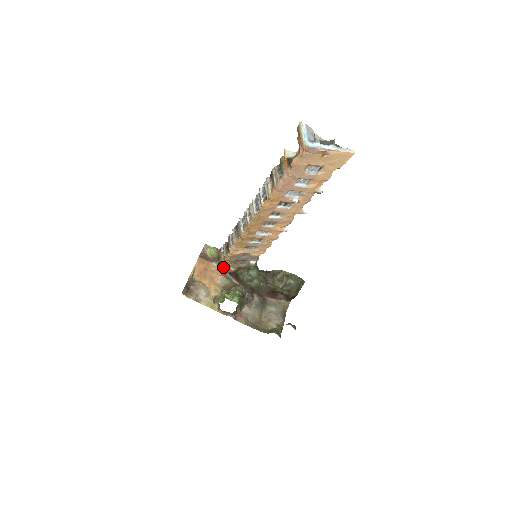
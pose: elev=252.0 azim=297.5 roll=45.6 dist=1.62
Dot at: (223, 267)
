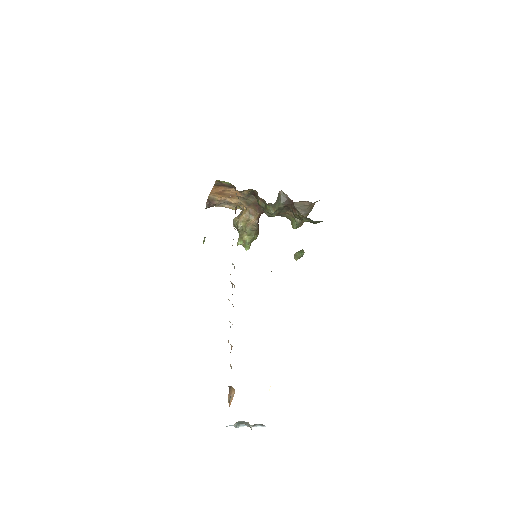
Dot at: (242, 191)
